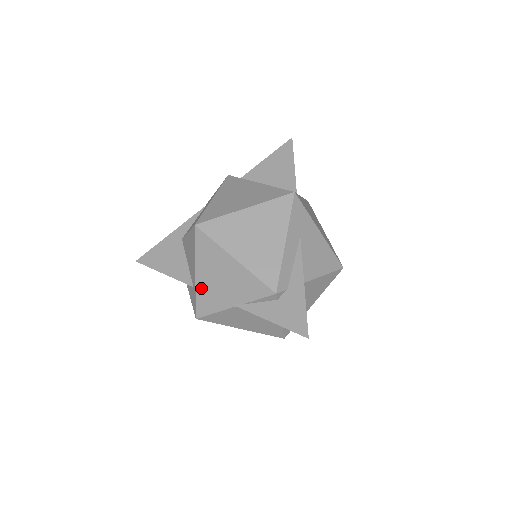
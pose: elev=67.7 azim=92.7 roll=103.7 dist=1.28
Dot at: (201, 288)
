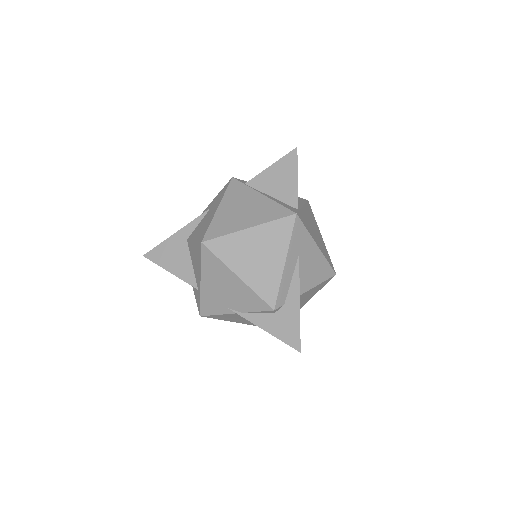
Dot at: (205, 293)
